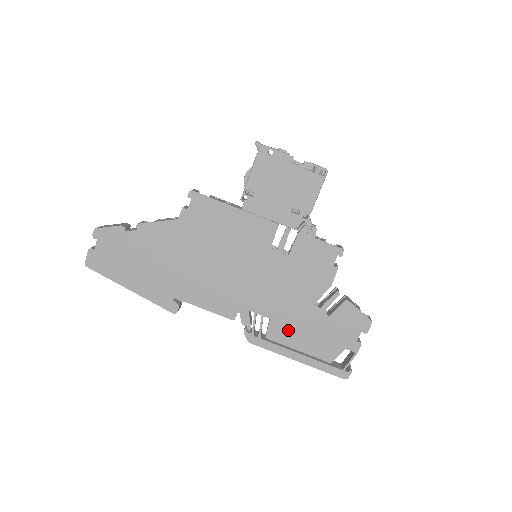
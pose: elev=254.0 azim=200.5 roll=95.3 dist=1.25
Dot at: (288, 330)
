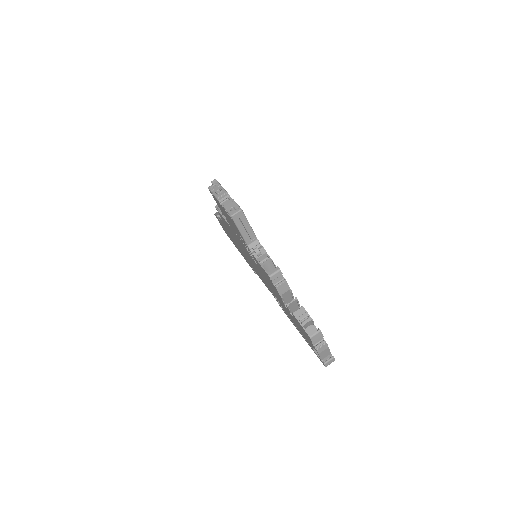
Dot at: (287, 313)
